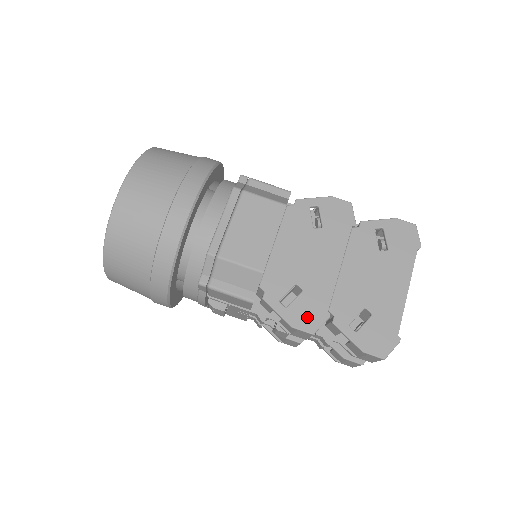
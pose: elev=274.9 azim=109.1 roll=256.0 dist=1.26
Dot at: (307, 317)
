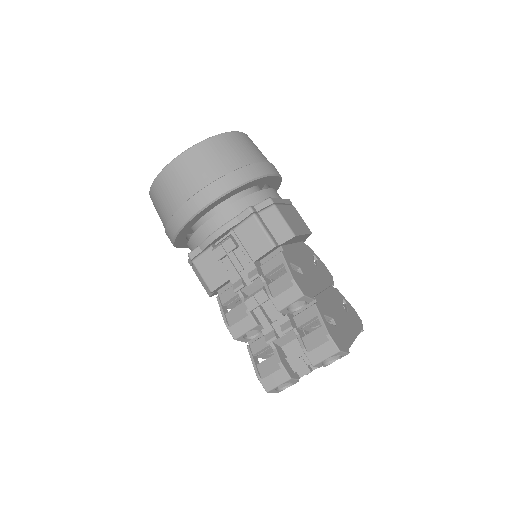
Dot at: (303, 285)
